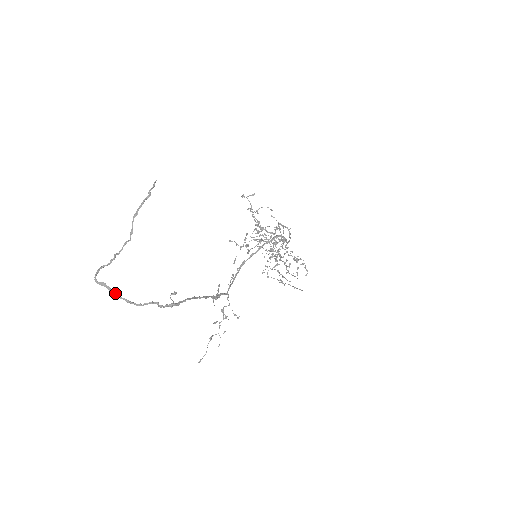
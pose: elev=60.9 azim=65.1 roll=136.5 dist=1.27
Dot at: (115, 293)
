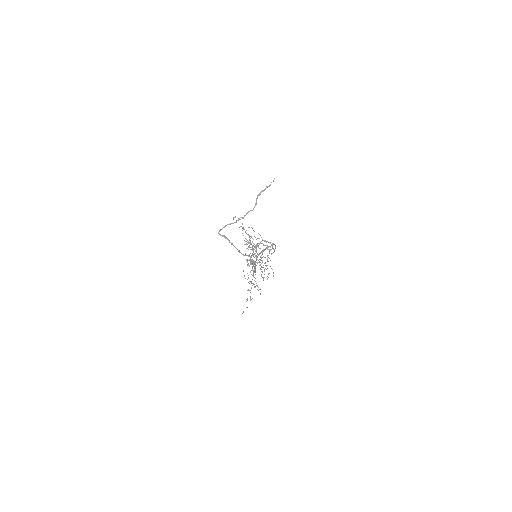
Dot at: (232, 244)
